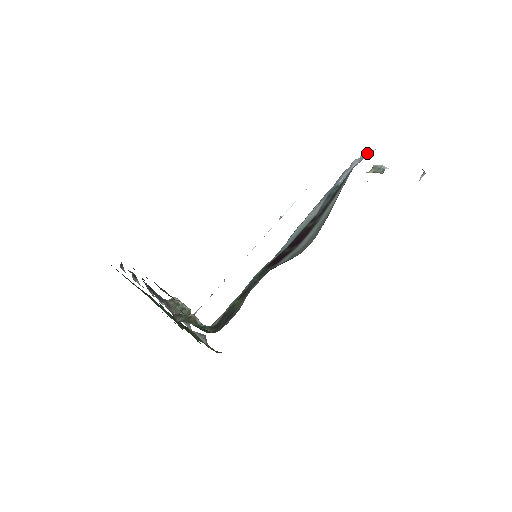
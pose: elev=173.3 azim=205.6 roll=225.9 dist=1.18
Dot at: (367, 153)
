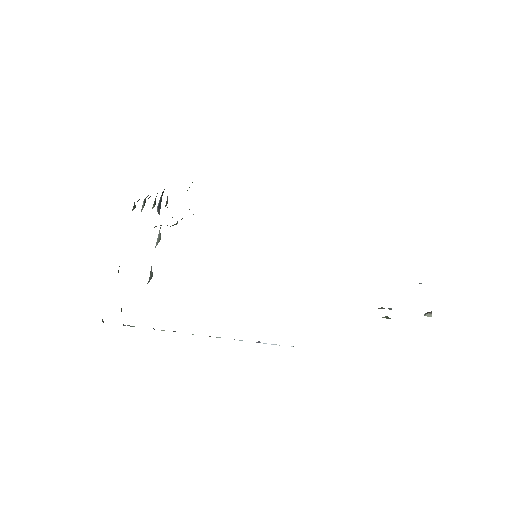
Dot at: occluded
